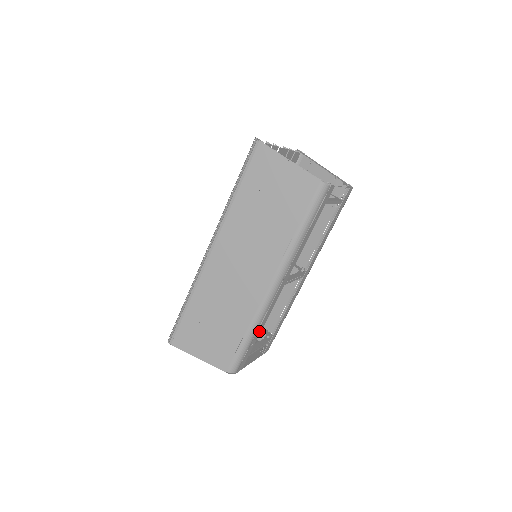
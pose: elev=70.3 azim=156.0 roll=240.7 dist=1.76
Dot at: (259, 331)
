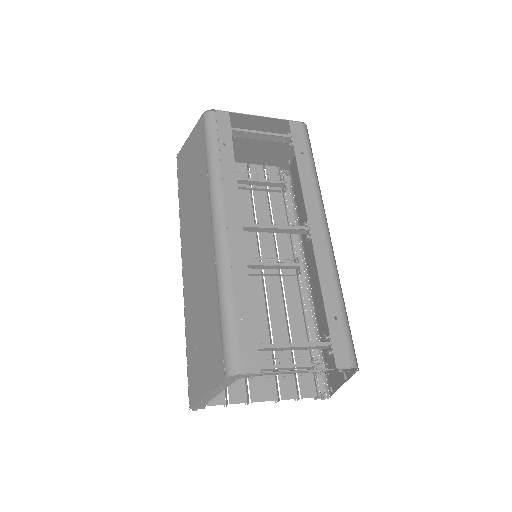
Dot at: (243, 296)
